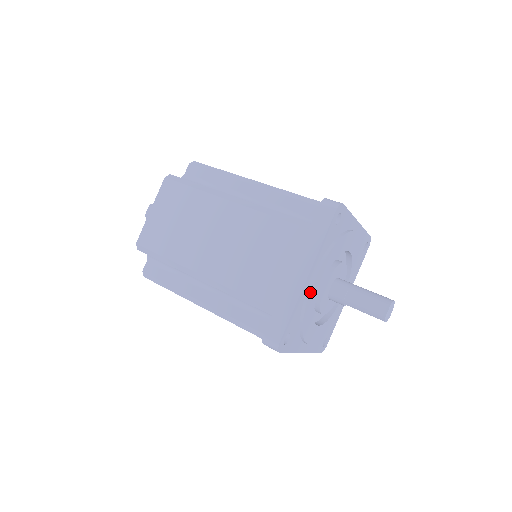
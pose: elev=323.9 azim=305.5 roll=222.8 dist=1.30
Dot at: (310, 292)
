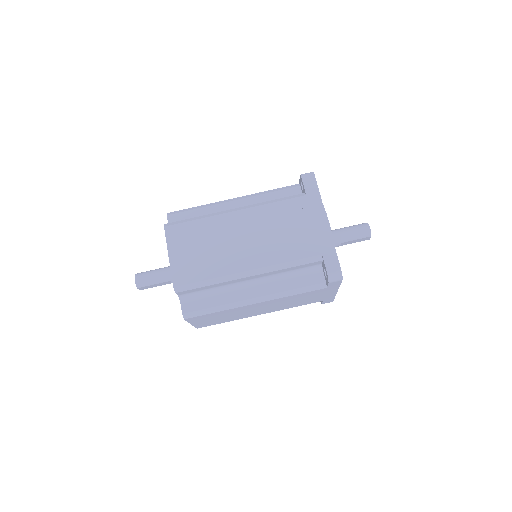
Dot at: occluded
